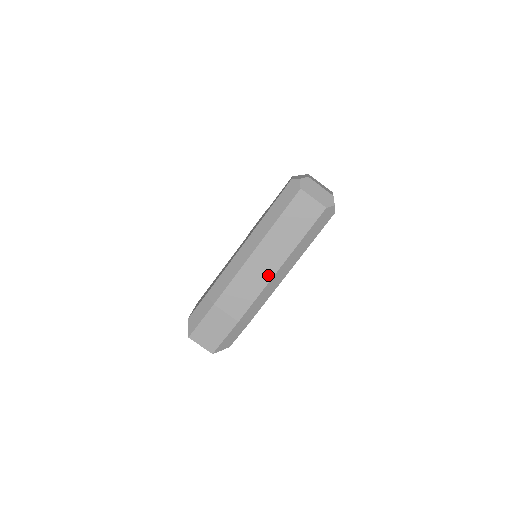
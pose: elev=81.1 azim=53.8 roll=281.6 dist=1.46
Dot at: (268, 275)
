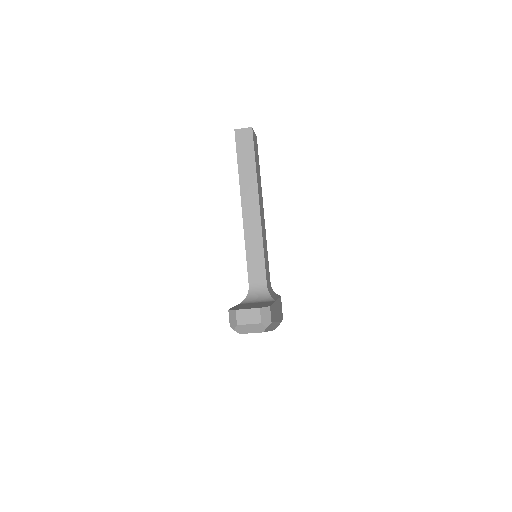
Dot at: occluded
